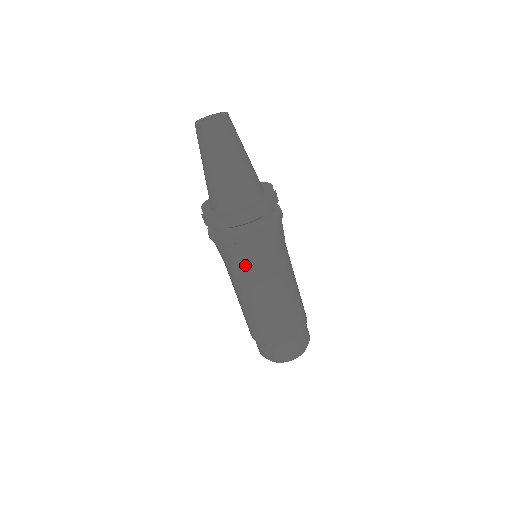
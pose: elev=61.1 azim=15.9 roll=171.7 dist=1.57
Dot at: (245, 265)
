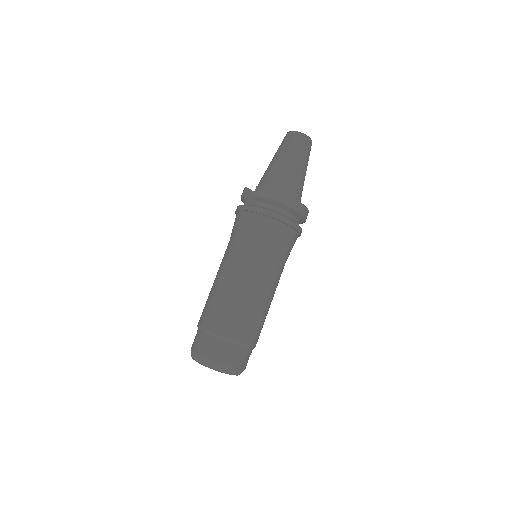
Dot at: (268, 245)
